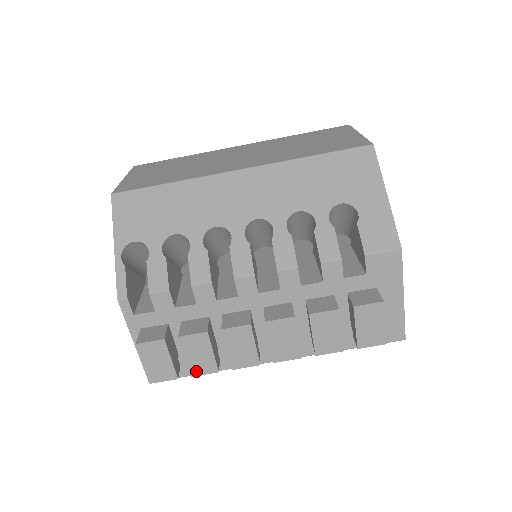
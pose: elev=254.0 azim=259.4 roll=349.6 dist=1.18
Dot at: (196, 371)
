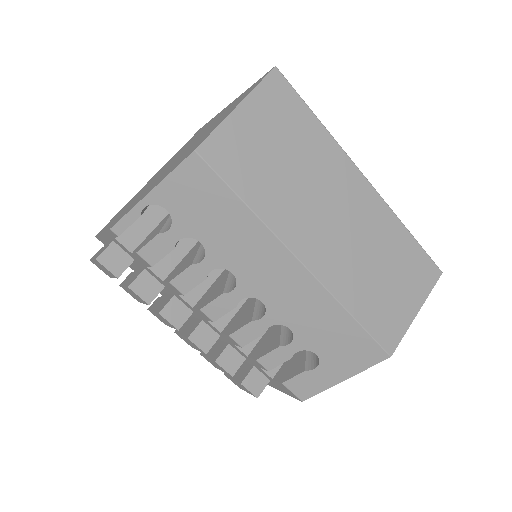
Dot at: (125, 289)
